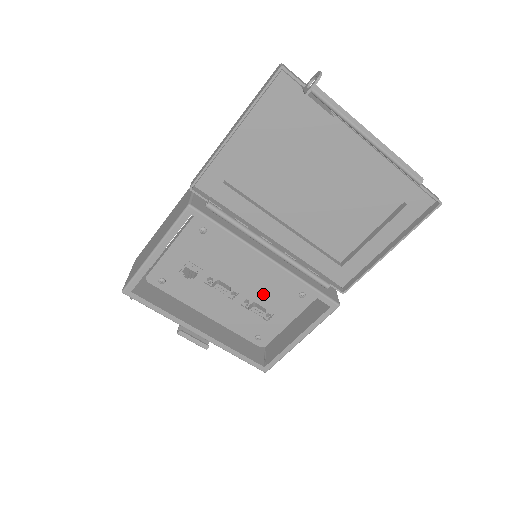
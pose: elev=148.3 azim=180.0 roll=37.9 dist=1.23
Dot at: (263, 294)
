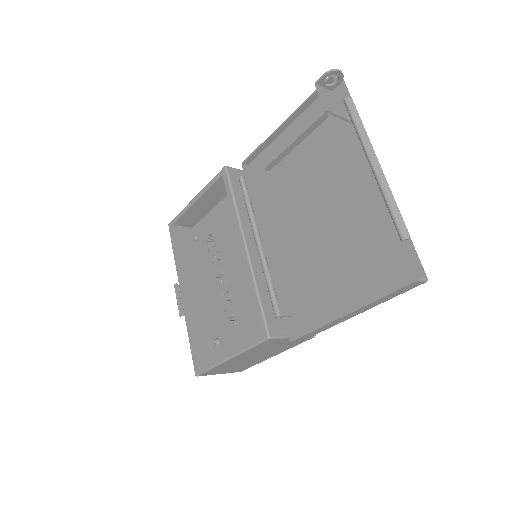
Dot at: (239, 295)
